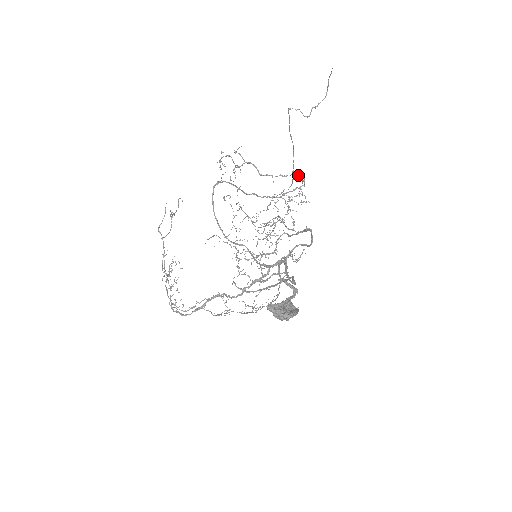
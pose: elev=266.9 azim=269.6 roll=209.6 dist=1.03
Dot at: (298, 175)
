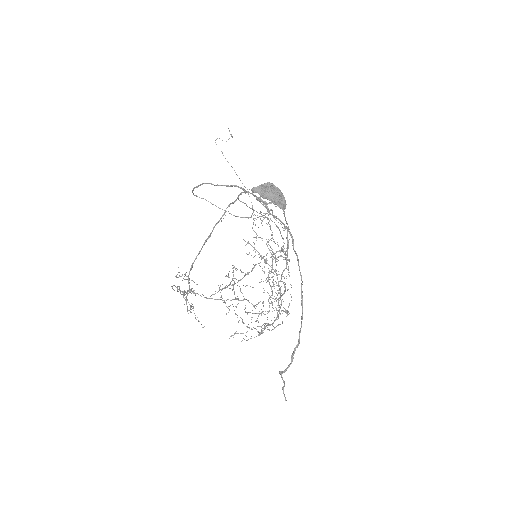
Dot at: occluded
